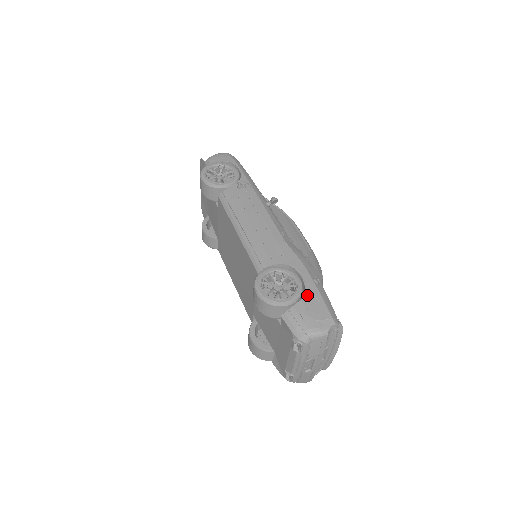
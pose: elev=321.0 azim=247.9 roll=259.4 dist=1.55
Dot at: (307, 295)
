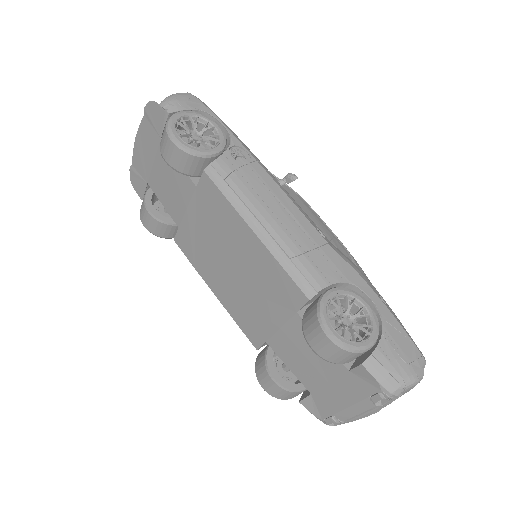
Dot at: (386, 327)
